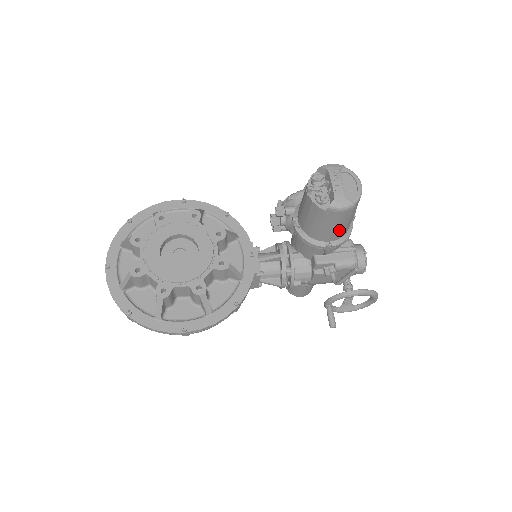
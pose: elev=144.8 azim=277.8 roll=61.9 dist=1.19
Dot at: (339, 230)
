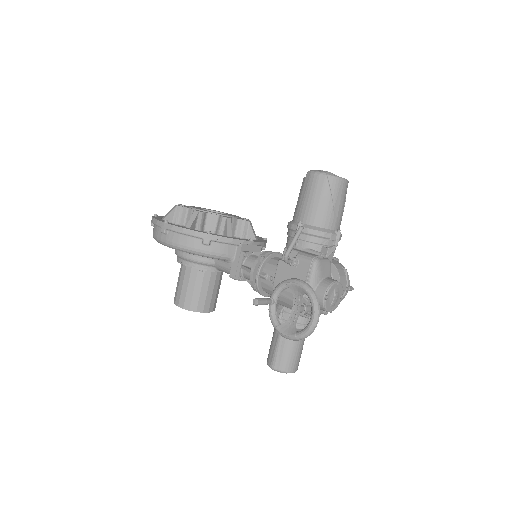
Dot at: (312, 207)
